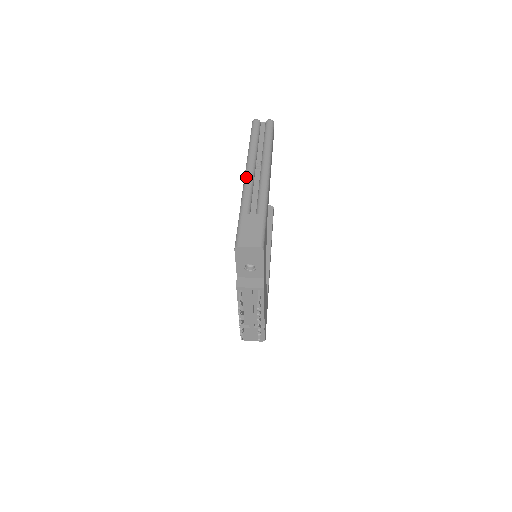
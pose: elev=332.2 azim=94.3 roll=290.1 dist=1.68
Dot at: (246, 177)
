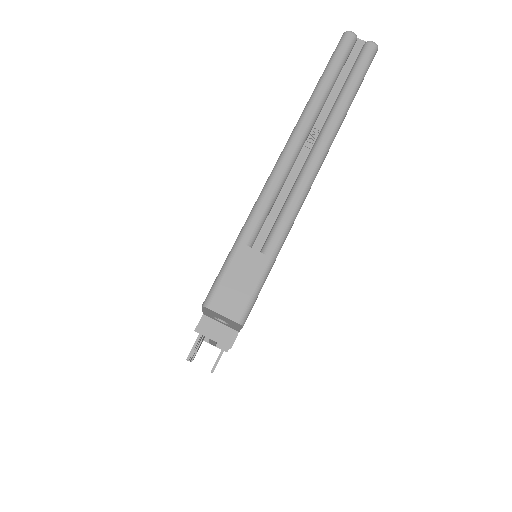
Dot at: (279, 163)
